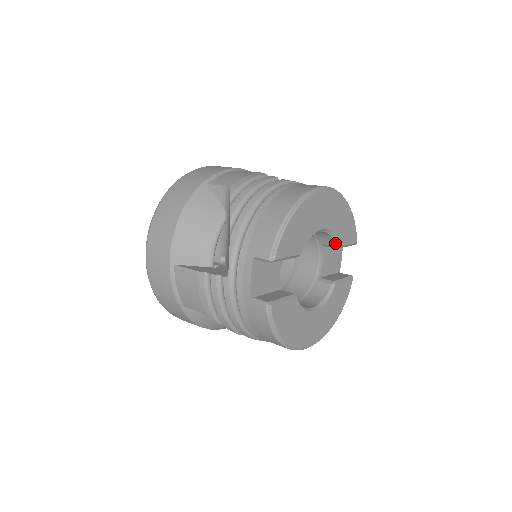
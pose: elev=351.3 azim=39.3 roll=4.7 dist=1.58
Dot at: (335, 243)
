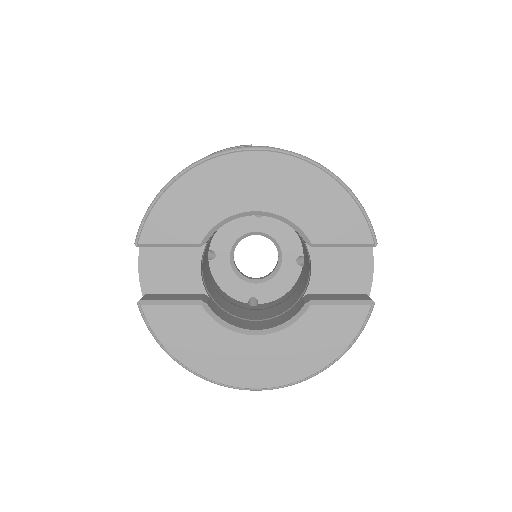
Dot at: (303, 237)
